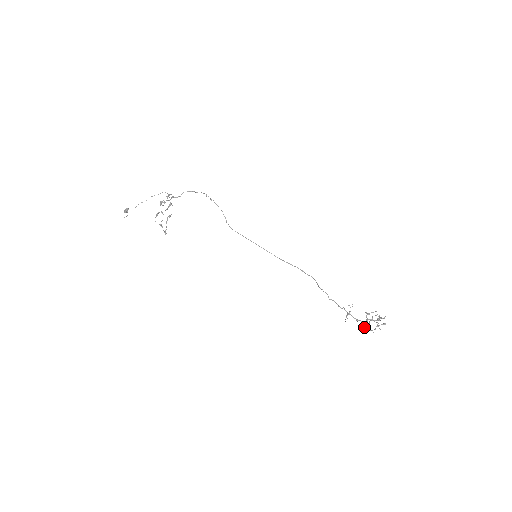
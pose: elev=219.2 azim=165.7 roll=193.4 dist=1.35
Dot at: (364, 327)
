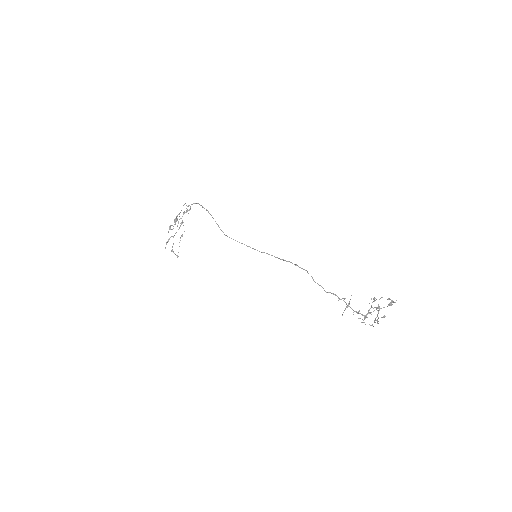
Dot at: (362, 322)
